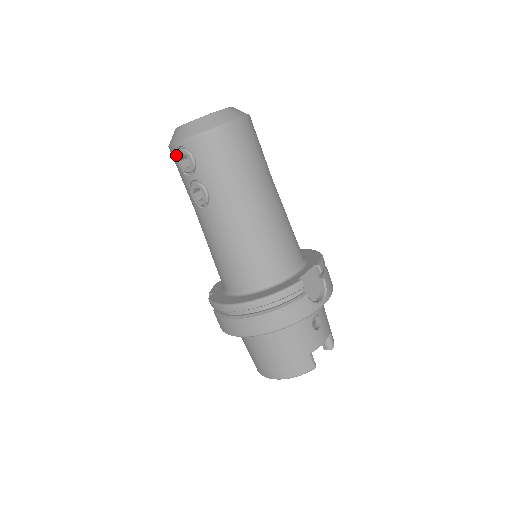
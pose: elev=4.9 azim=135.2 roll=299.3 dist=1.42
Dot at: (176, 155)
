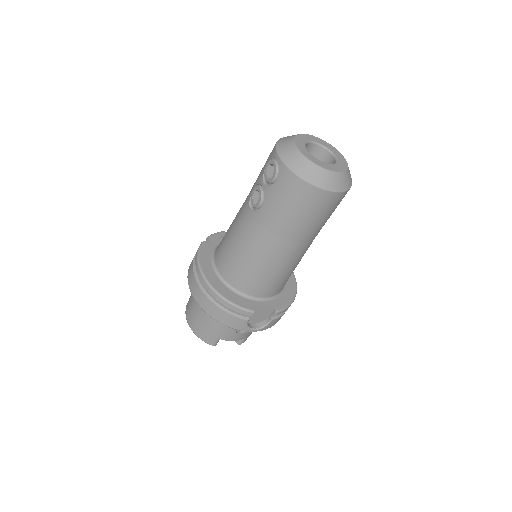
Dot at: (272, 158)
